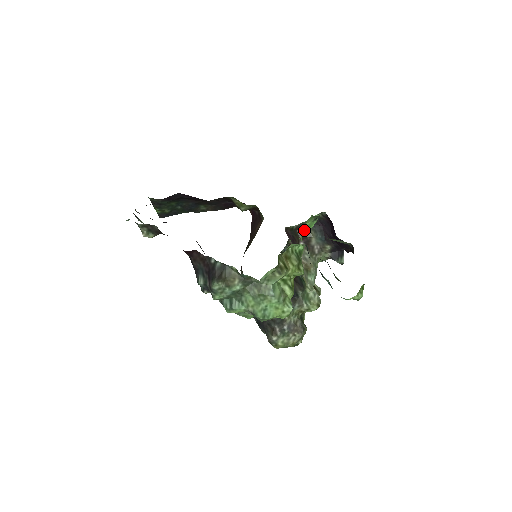
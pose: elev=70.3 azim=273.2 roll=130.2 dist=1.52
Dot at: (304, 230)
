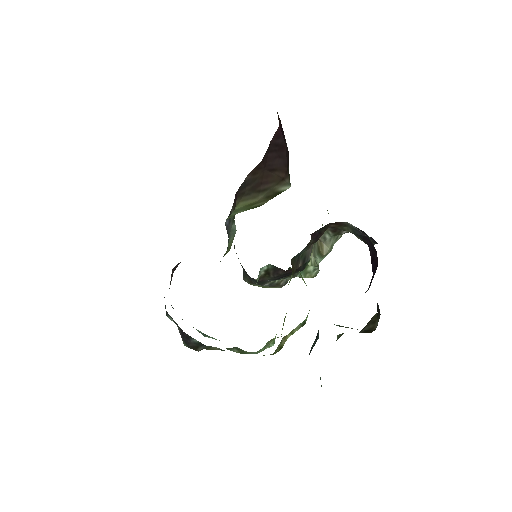
Dot at: occluded
